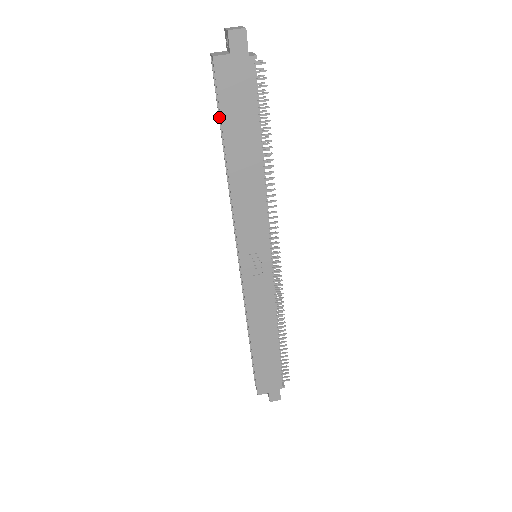
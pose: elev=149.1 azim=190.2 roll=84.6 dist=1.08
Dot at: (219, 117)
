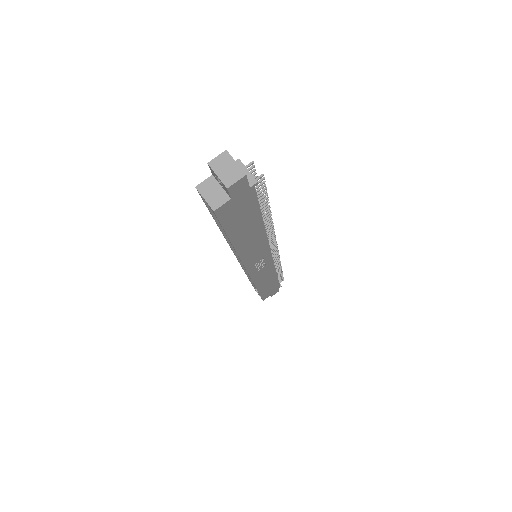
Dot at: (212, 215)
